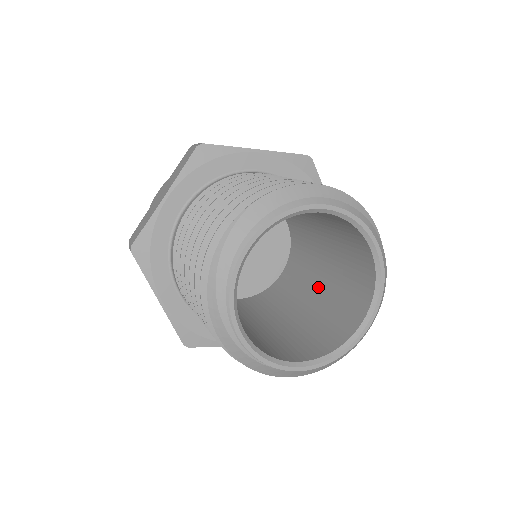
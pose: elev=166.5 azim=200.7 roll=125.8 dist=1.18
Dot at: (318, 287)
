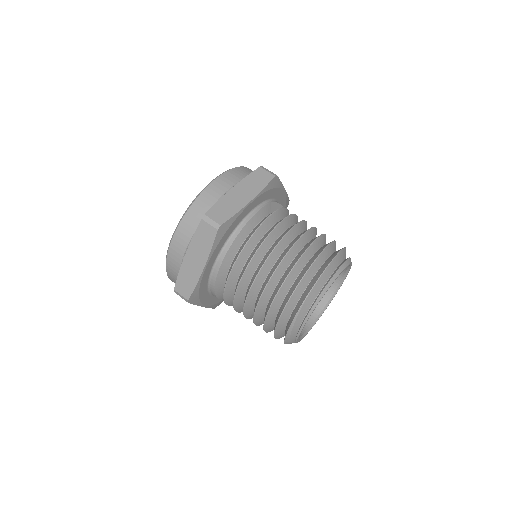
Dot at: occluded
